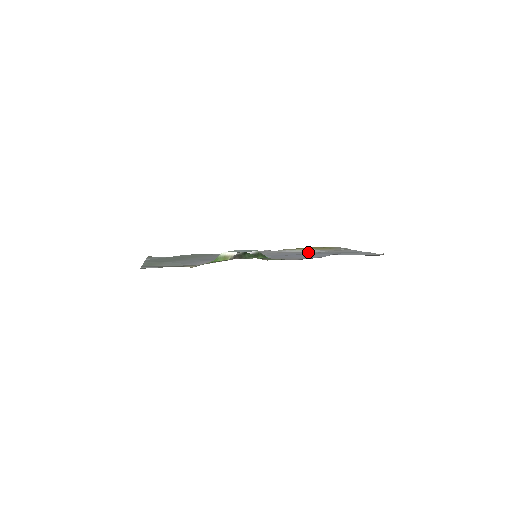
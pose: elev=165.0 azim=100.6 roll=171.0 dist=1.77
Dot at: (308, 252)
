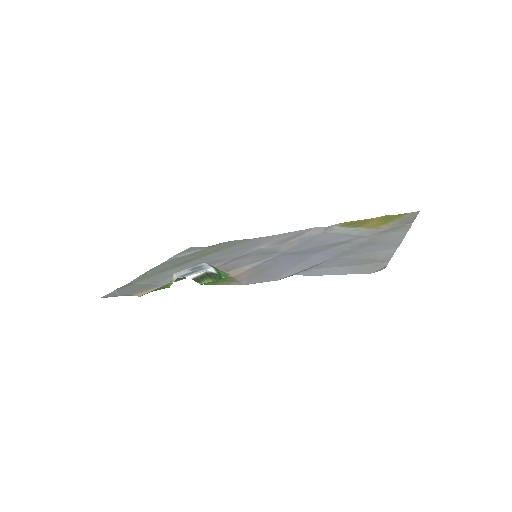
Dot at: (342, 237)
